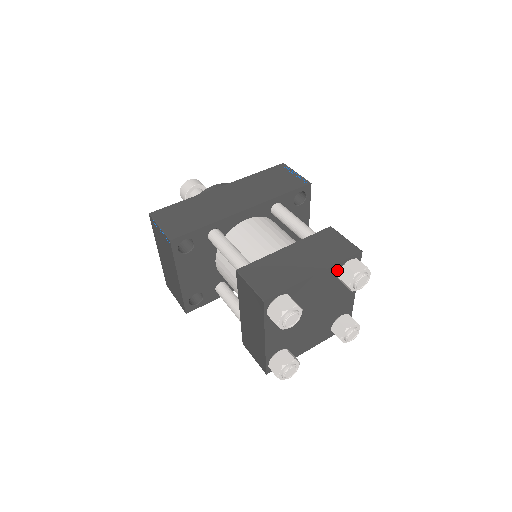
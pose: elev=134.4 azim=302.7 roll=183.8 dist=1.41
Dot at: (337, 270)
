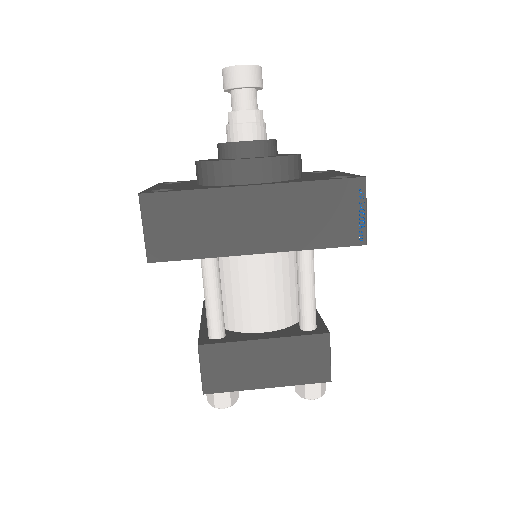
Dot at: occluded
